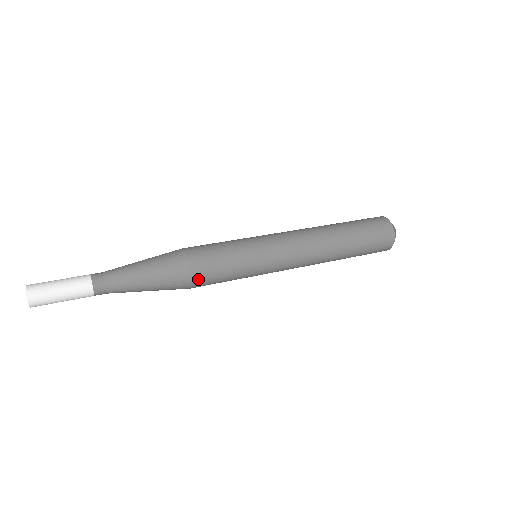
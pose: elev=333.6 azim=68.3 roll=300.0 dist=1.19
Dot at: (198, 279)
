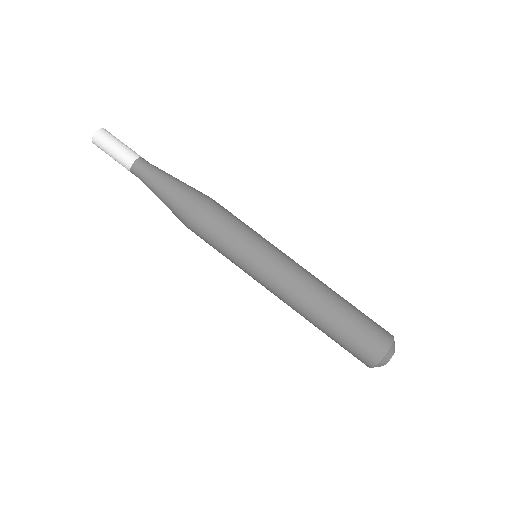
Dot at: (195, 226)
